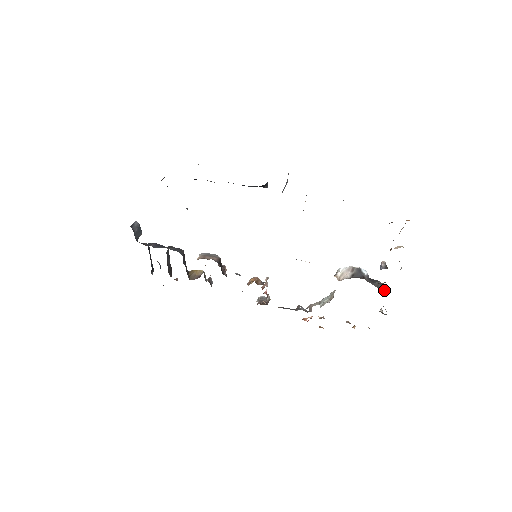
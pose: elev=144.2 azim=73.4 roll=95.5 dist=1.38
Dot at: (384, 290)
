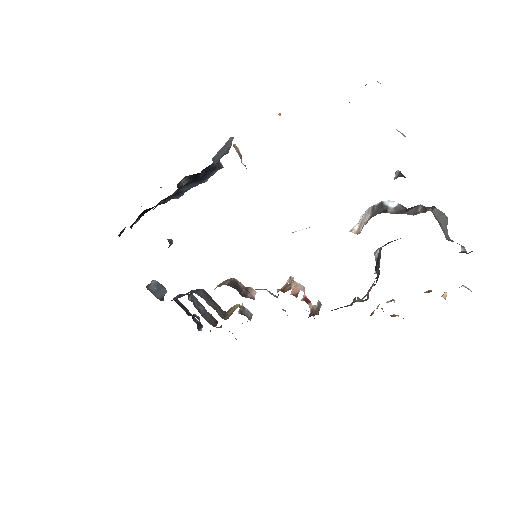
Dot at: (438, 215)
